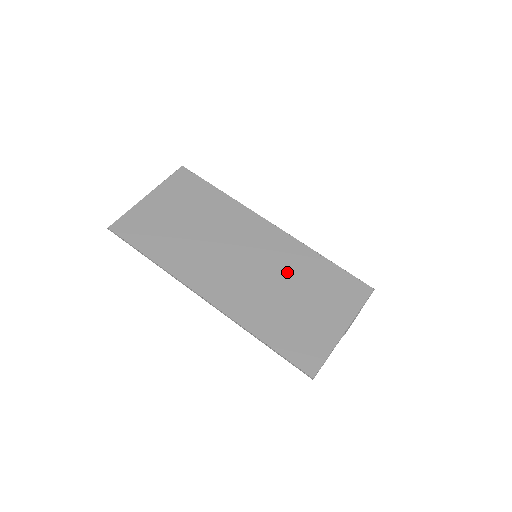
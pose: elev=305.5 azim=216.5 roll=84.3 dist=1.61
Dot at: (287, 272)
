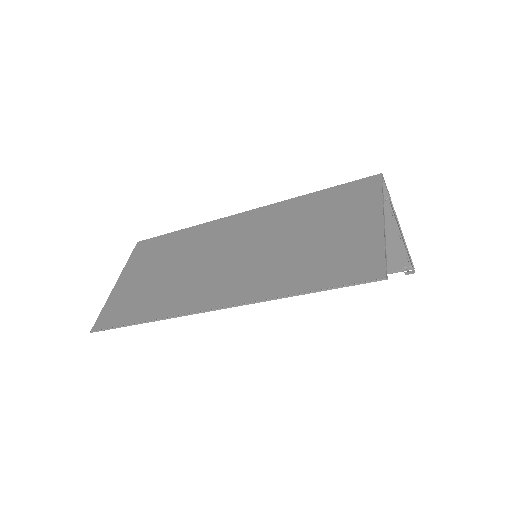
Dot at: (285, 228)
